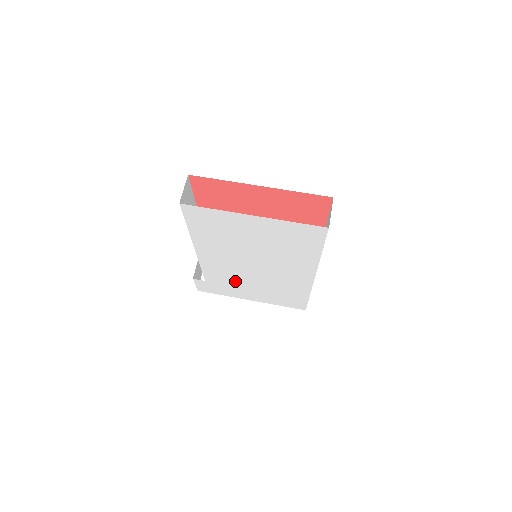
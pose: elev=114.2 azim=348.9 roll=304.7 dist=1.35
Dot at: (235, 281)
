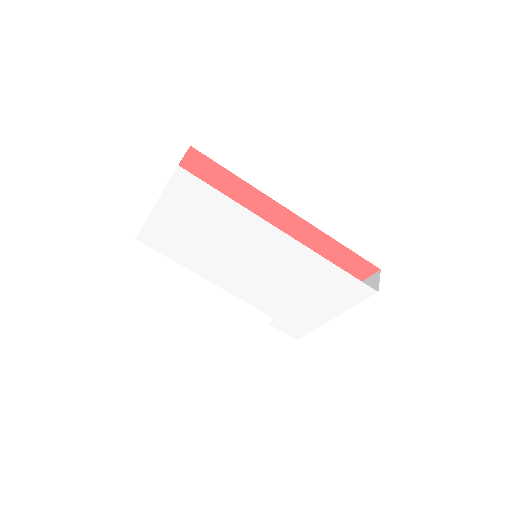
Dot at: (280, 298)
